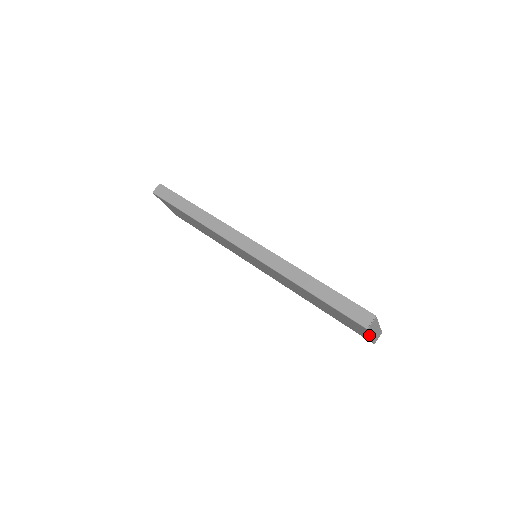
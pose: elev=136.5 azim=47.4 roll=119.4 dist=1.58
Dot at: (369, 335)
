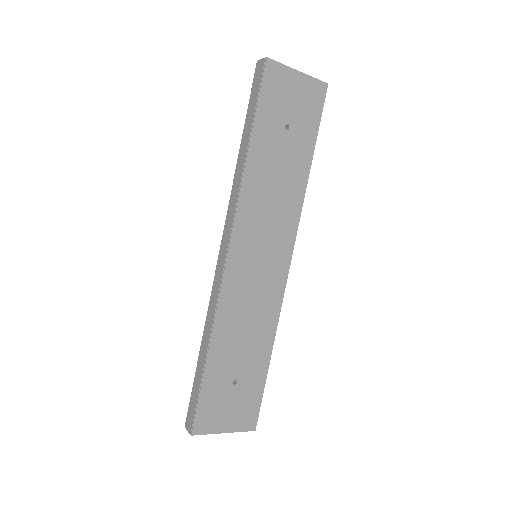
Dot at: occluded
